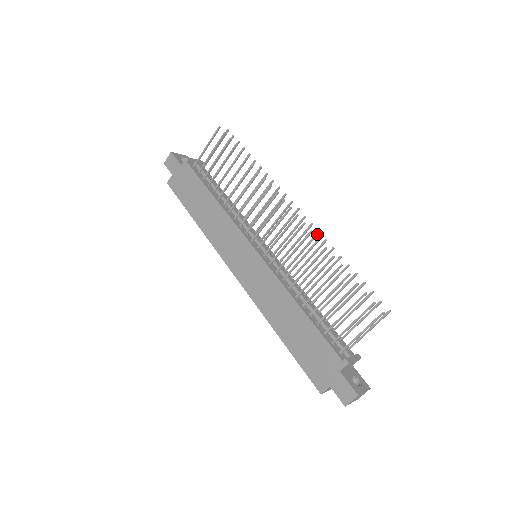
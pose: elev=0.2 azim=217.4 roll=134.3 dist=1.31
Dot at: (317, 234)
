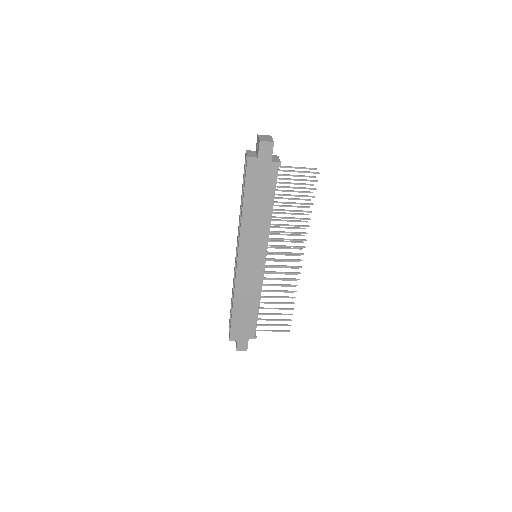
Dot at: occluded
